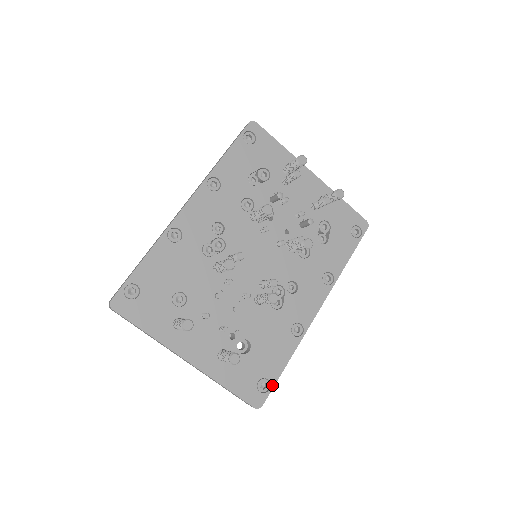
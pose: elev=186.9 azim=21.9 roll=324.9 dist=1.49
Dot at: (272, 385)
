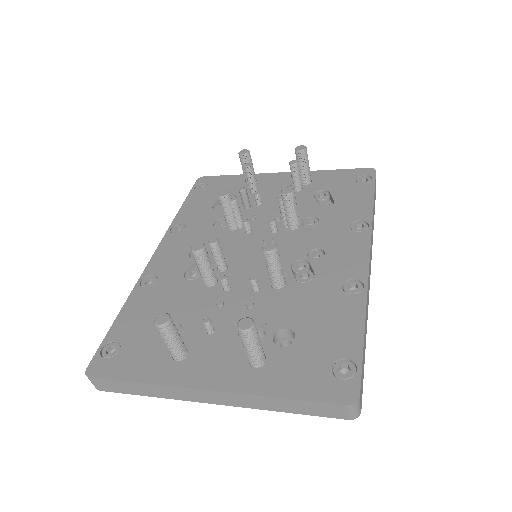
Dot at: (358, 362)
